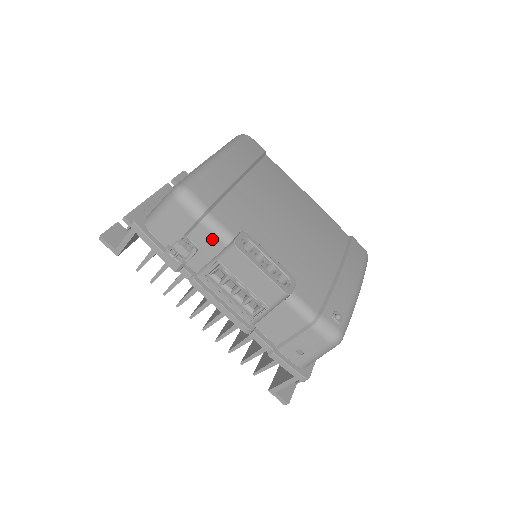
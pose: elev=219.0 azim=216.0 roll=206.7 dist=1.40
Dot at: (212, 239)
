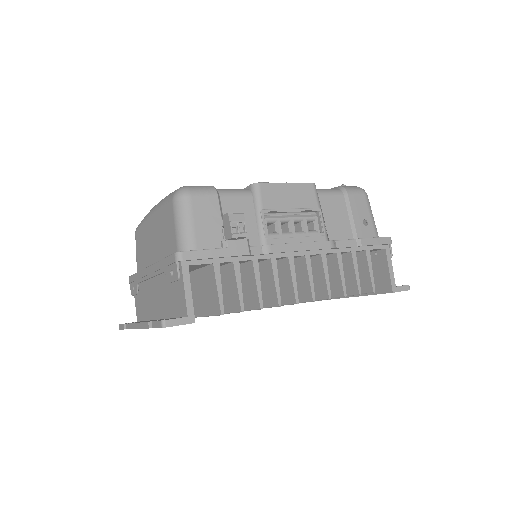
Dot at: (239, 200)
